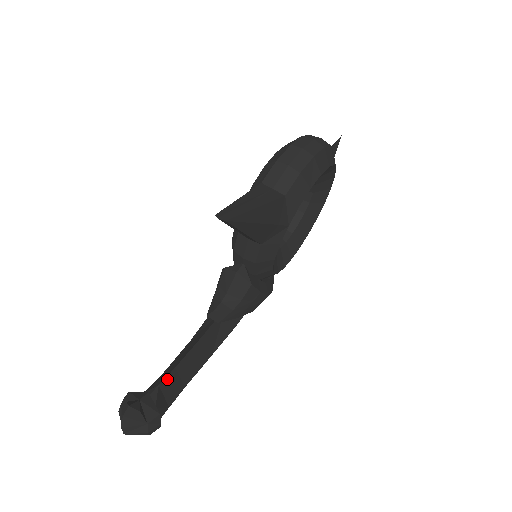
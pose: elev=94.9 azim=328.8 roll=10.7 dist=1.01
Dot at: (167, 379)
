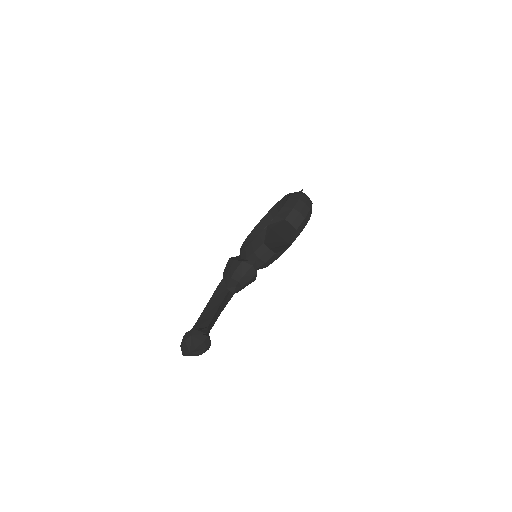
Dot at: (210, 324)
